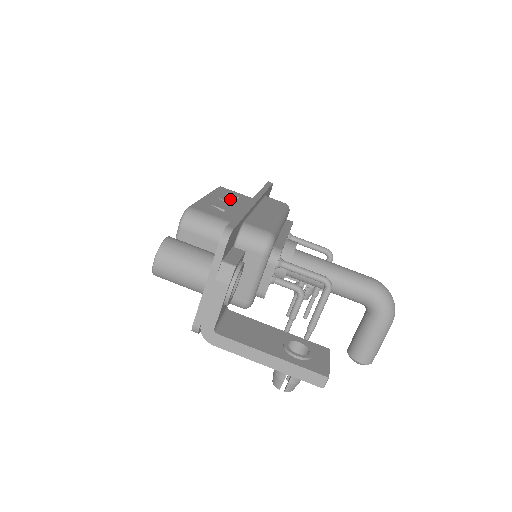
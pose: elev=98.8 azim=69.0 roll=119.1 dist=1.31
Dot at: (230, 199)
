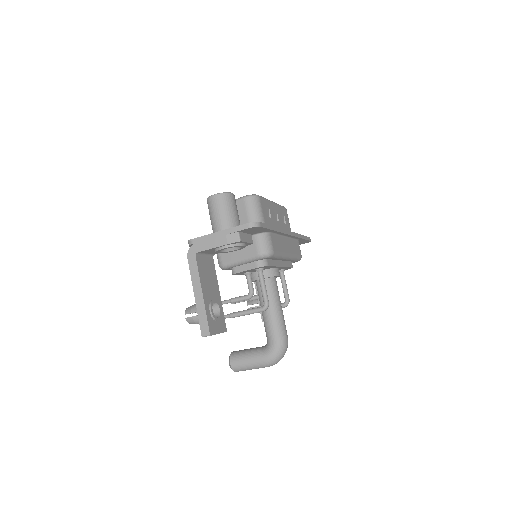
Dot at: (281, 218)
